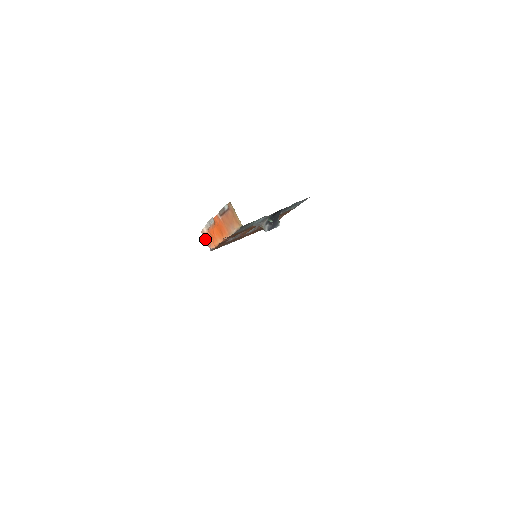
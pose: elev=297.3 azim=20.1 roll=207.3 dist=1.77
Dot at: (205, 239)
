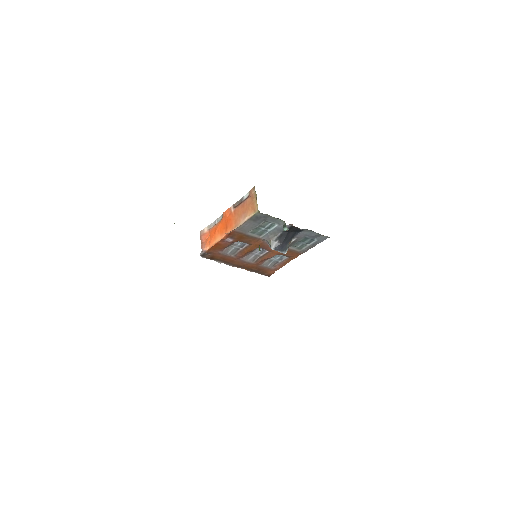
Dot at: (201, 239)
